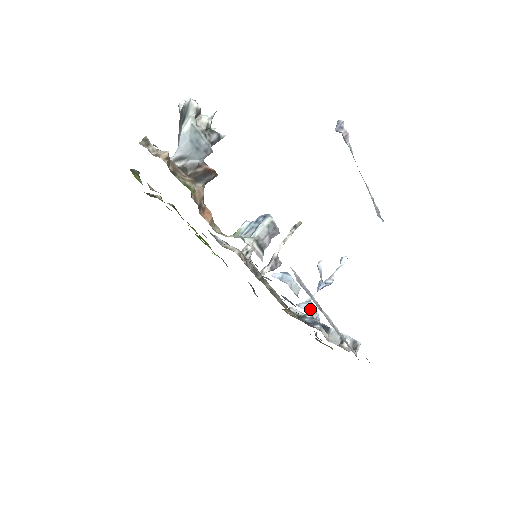
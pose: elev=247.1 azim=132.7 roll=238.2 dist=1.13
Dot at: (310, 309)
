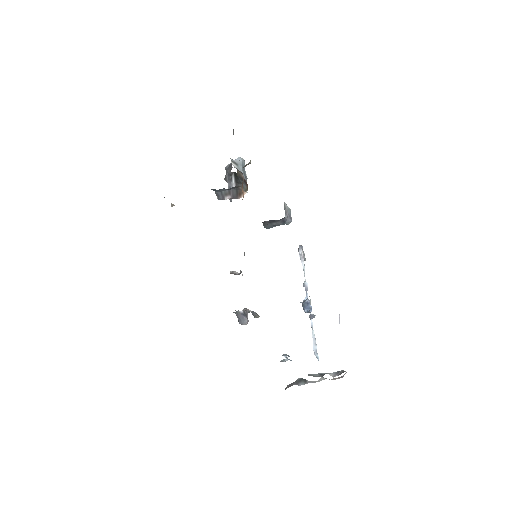
Dot at: occluded
